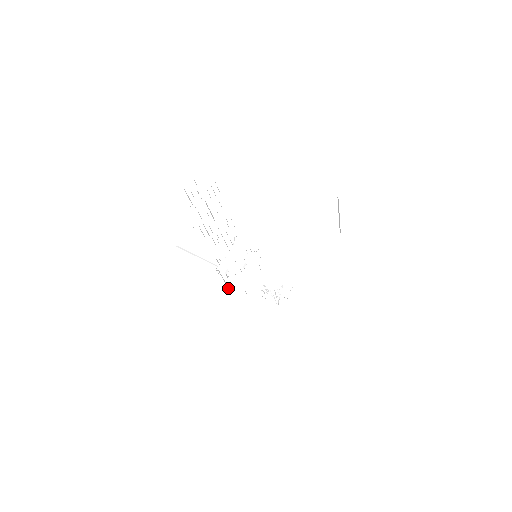
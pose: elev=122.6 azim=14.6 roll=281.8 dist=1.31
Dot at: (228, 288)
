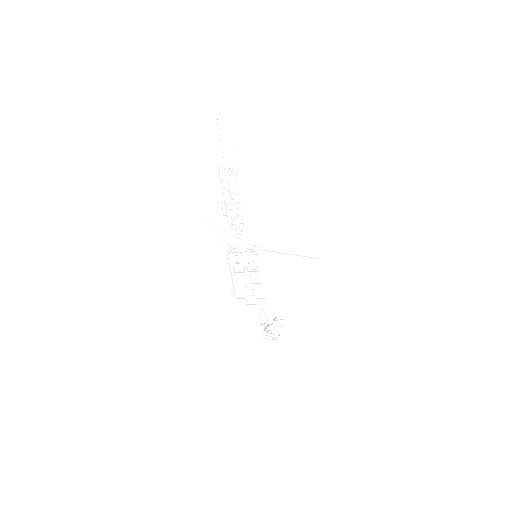
Dot at: (234, 288)
